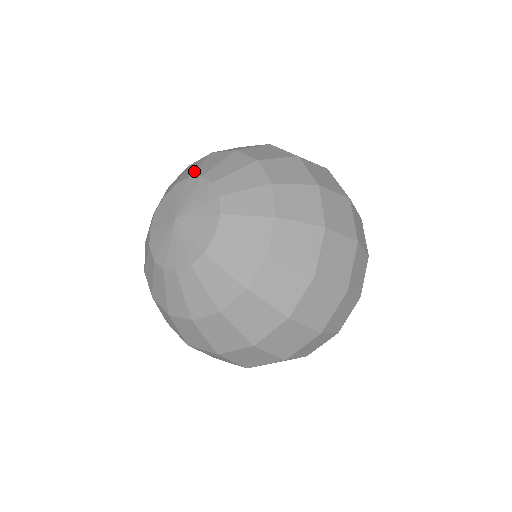
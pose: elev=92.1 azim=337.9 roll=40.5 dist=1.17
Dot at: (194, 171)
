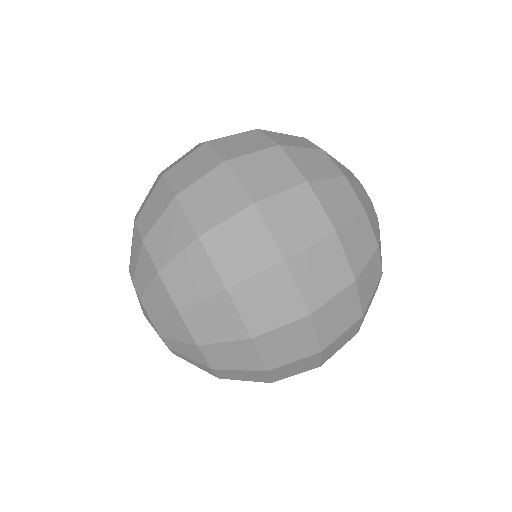
Dot at: occluded
